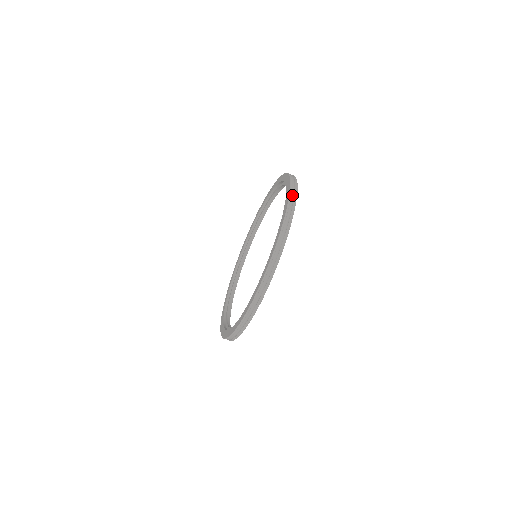
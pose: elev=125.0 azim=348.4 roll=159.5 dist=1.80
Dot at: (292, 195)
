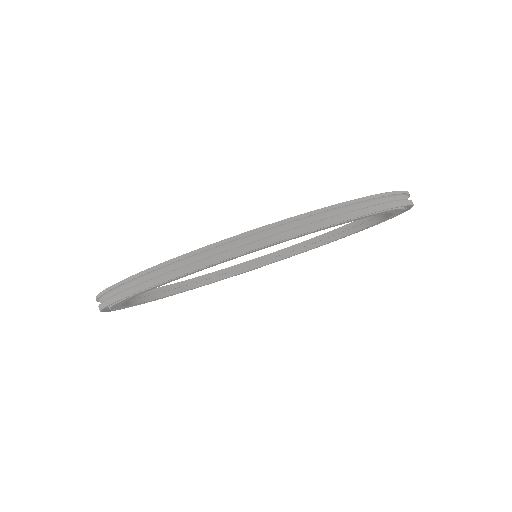
Dot at: (383, 200)
